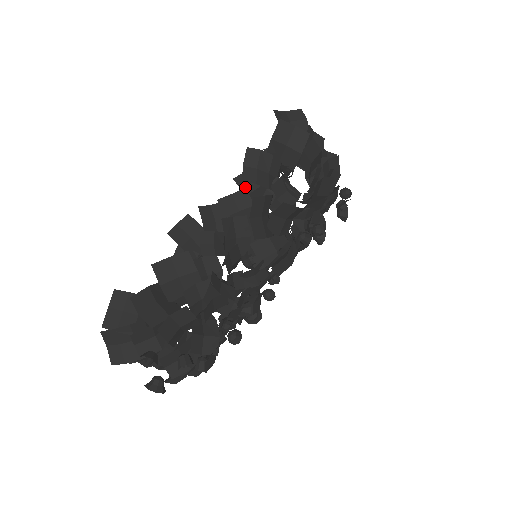
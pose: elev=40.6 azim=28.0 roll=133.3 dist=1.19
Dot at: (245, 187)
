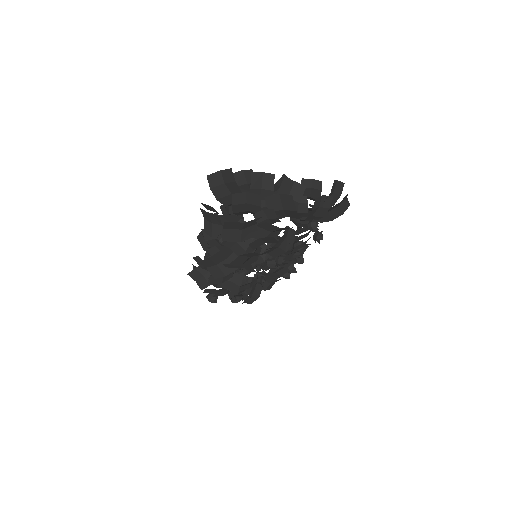
Dot at: occluded
